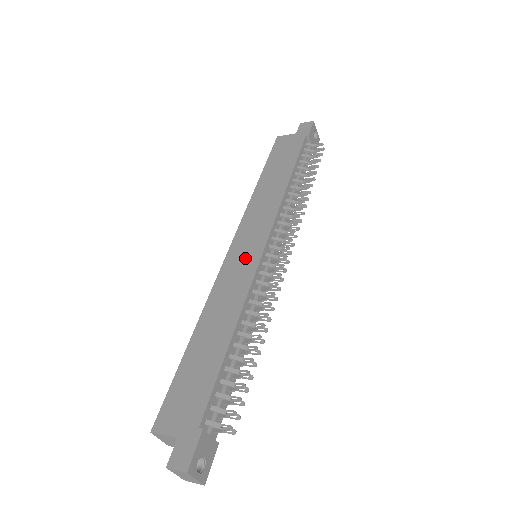
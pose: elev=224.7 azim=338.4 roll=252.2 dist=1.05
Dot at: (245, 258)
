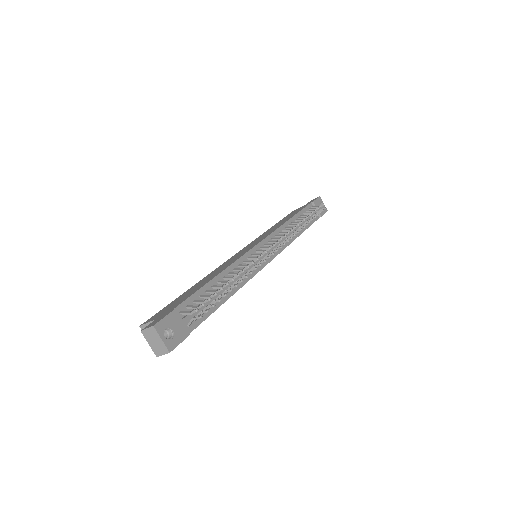
Dot at: (244, 251)
